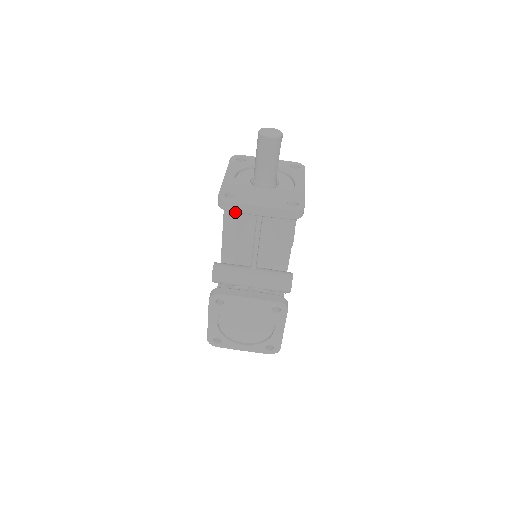
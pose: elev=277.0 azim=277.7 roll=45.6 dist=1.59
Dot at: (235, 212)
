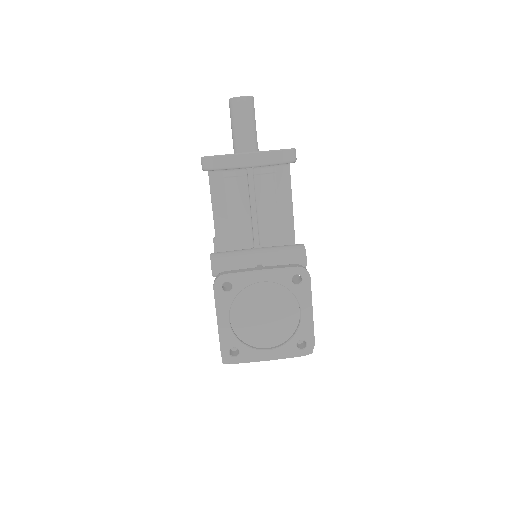
Dot at: (222, 185)
